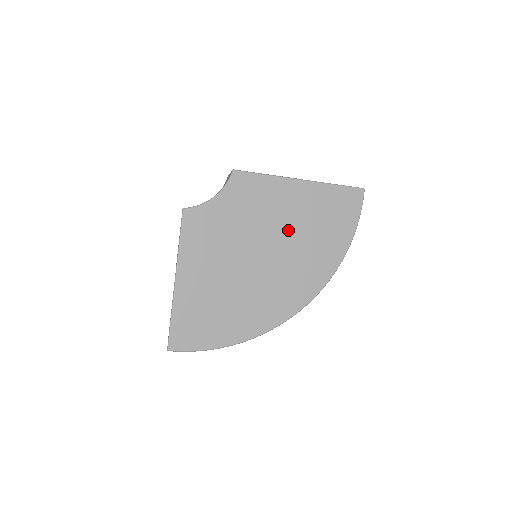
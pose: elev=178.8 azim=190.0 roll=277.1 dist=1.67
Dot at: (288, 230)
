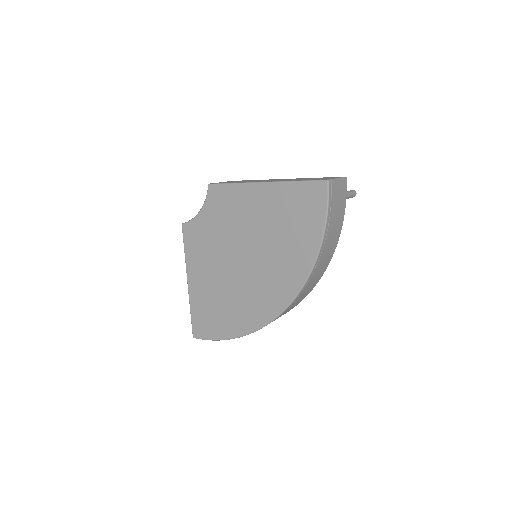
Dot at: (260, 235)
